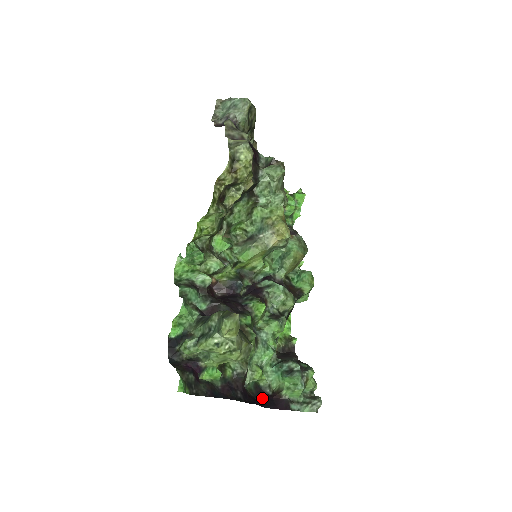
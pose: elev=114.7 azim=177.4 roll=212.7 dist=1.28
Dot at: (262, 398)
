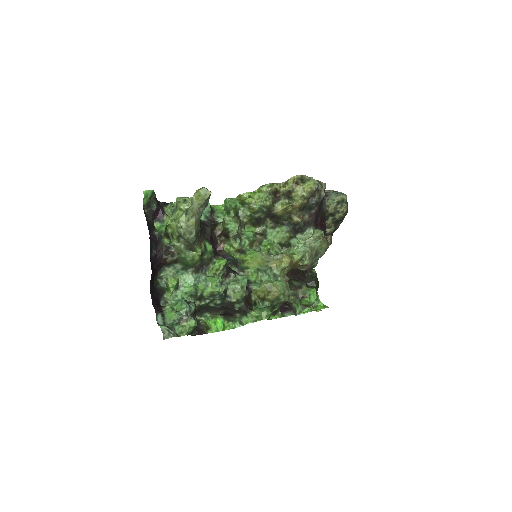
Dot at: (156, 293)
